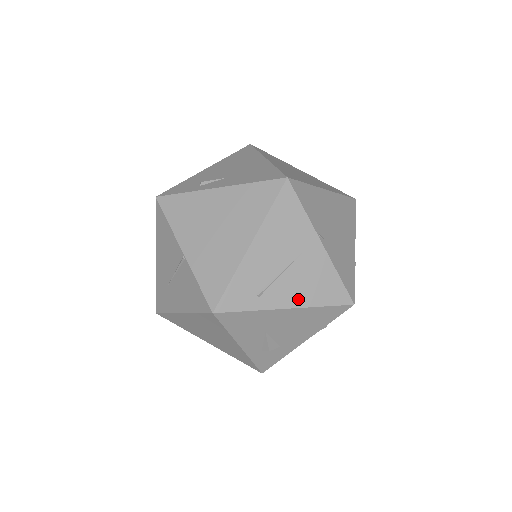
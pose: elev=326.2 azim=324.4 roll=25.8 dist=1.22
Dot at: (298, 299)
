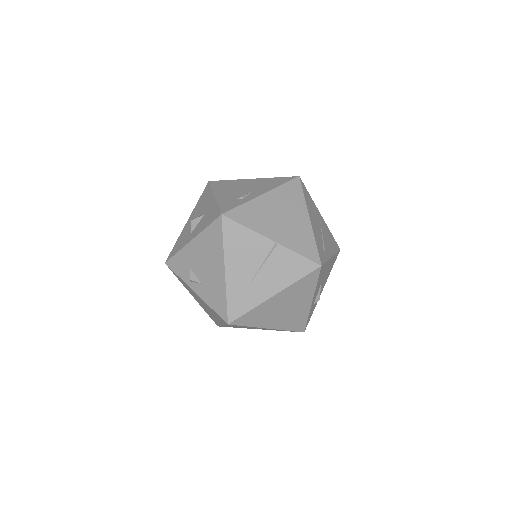
Dot at: (331, 250)
